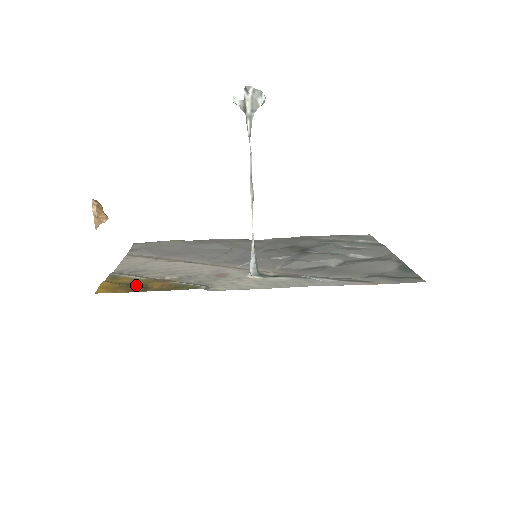
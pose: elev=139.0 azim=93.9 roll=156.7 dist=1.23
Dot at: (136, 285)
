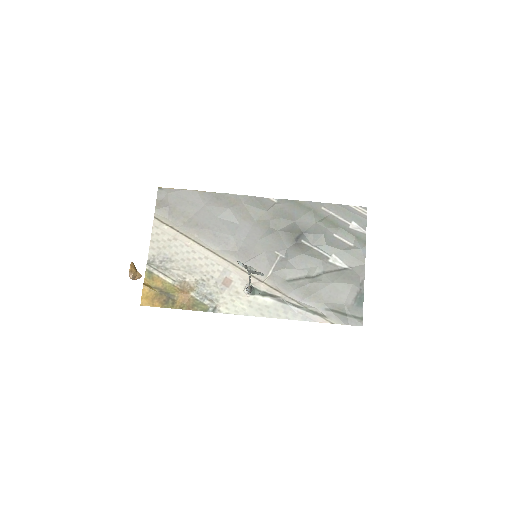
Dot at: (166, 295)
